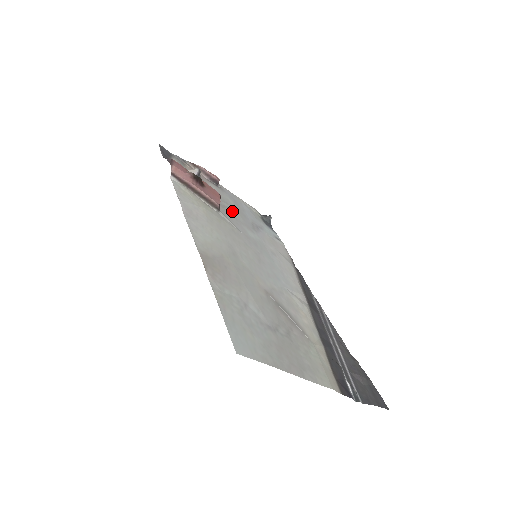
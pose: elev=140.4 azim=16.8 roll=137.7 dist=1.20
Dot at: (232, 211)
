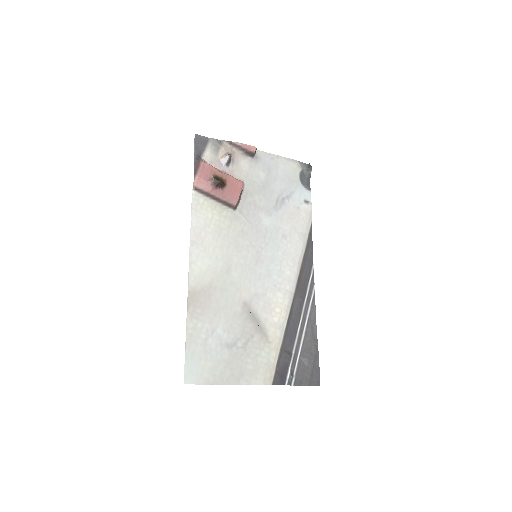
Dot at: (255, 195)
